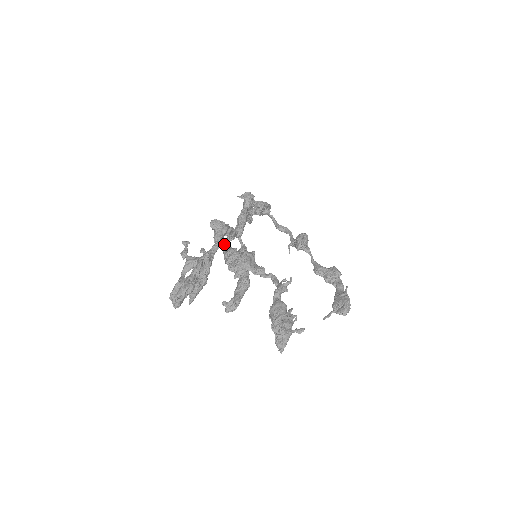
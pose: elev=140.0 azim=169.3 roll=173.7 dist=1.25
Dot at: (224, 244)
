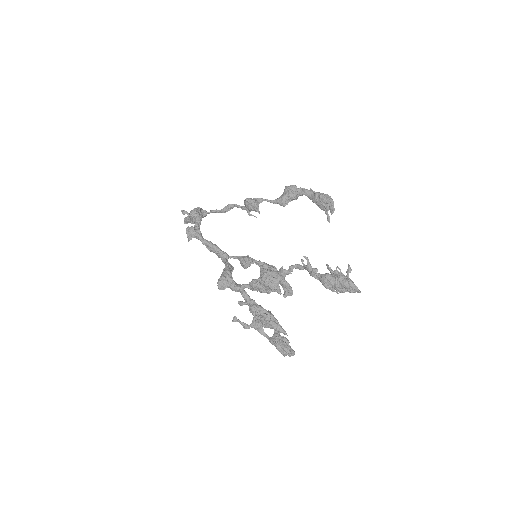
Dot at: (243, 286)
